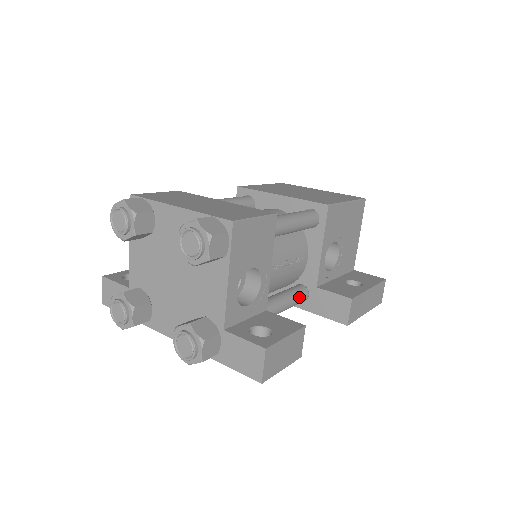
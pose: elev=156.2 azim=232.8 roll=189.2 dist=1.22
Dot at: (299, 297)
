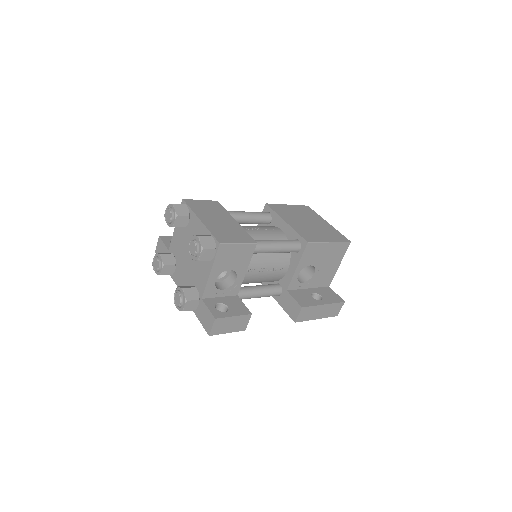
Dot at: (272, 292)
